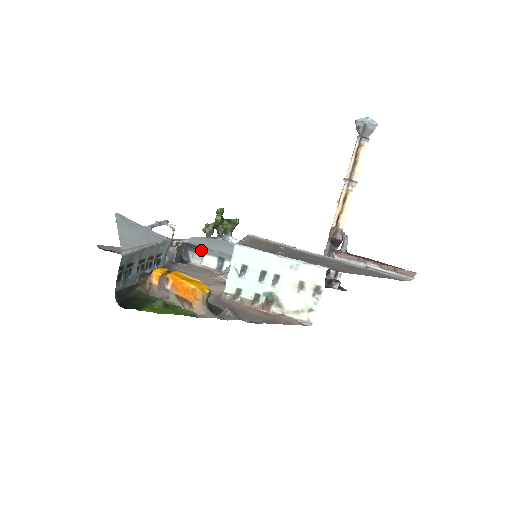
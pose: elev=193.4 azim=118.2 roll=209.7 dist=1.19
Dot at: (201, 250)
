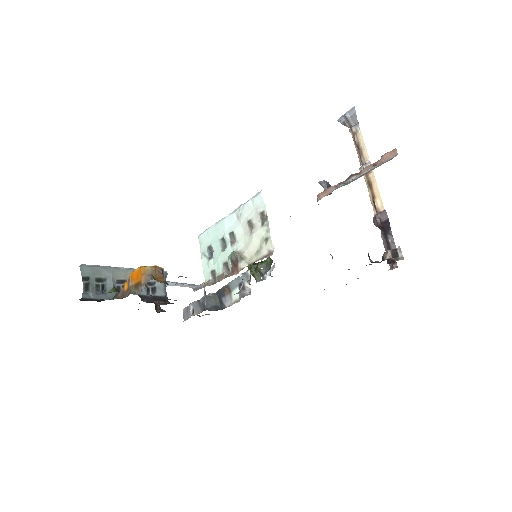
Dot at: (228, 290)
